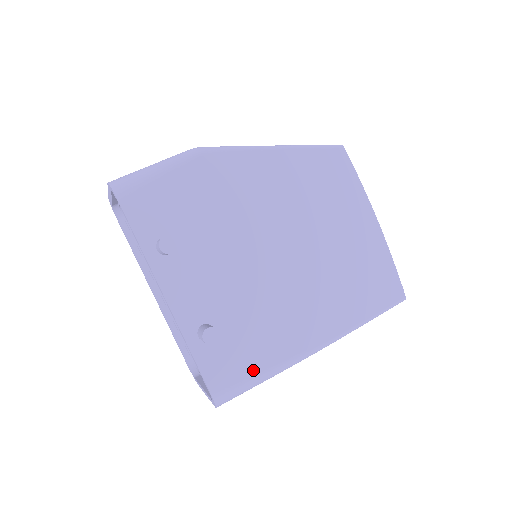
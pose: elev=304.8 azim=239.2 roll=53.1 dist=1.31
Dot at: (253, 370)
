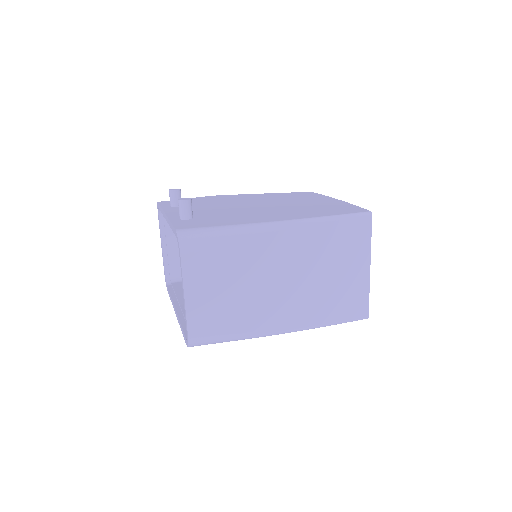
Dot at: (217, 225)
